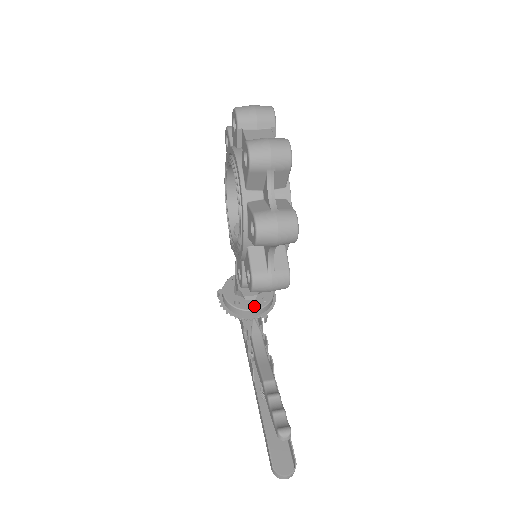
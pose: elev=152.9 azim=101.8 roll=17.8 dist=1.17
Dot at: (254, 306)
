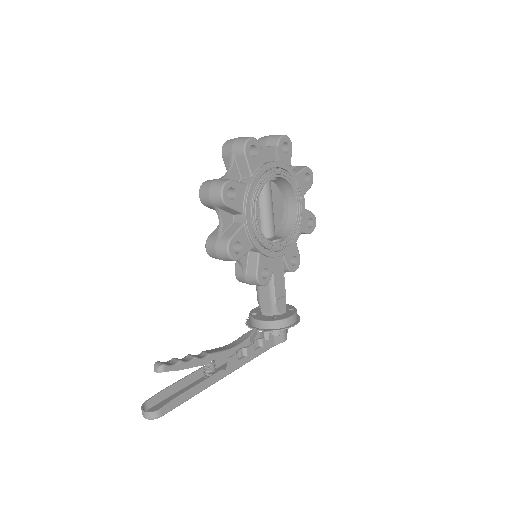
Dot at: (262, 318)
